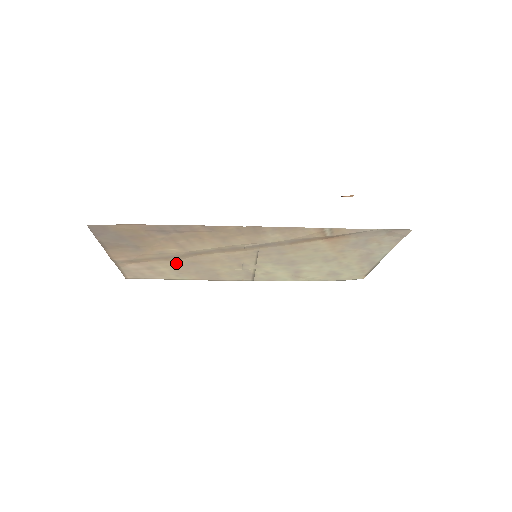
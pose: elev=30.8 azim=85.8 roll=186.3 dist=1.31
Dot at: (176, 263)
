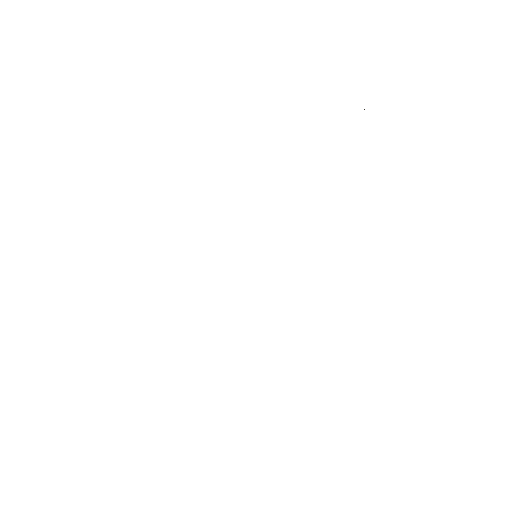
Dot at: occluded
